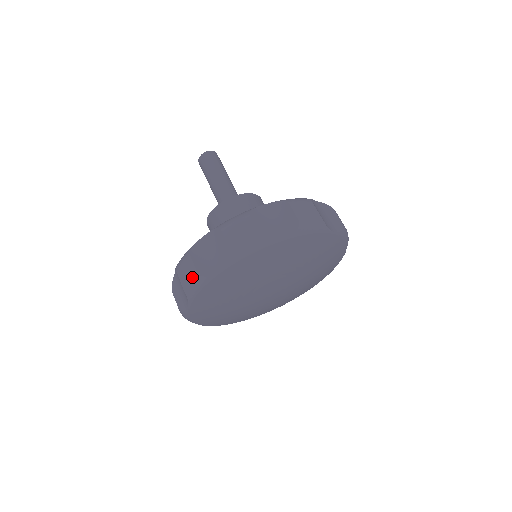
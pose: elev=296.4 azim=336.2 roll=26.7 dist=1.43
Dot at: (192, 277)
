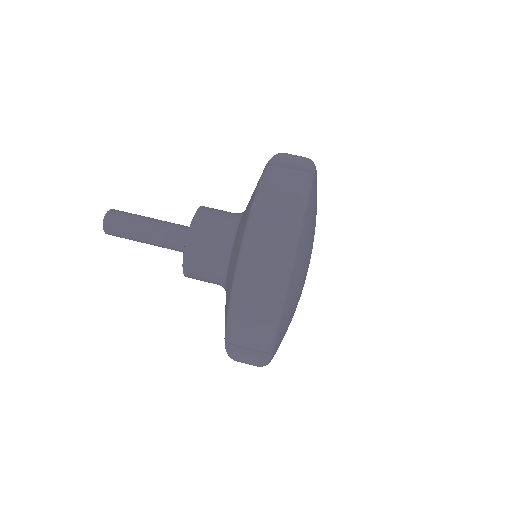
Dot at: (261, 335)
